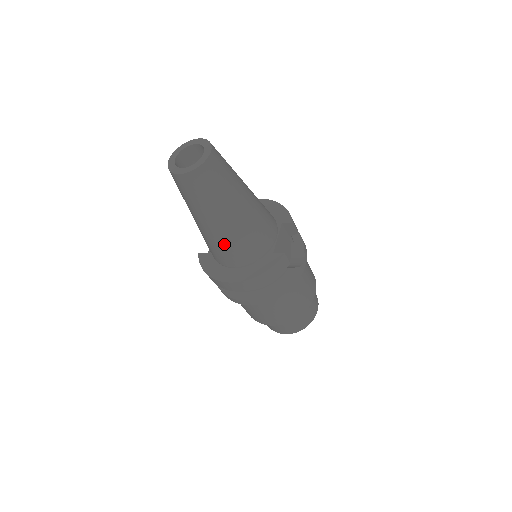
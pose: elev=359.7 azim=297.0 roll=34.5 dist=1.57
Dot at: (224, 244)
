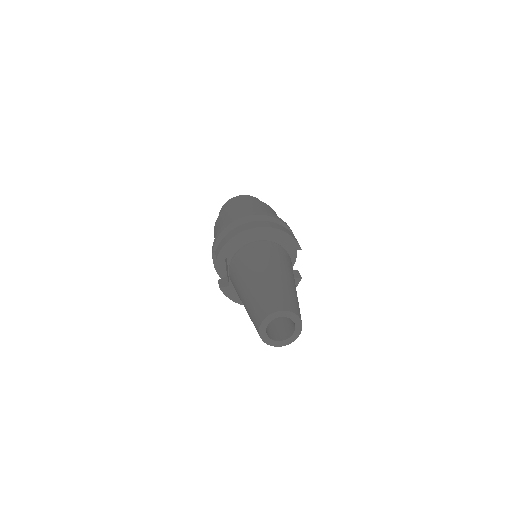
Dot at: occluded
